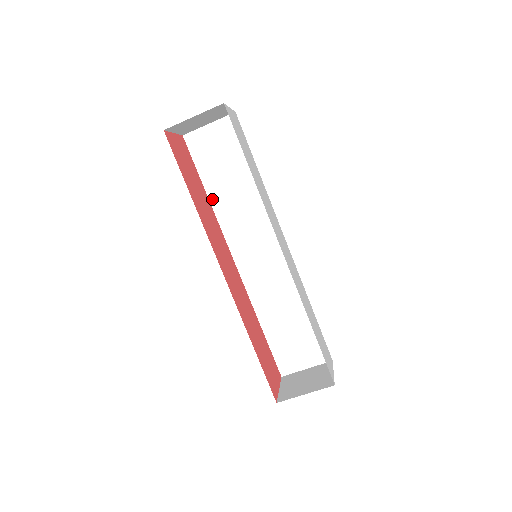
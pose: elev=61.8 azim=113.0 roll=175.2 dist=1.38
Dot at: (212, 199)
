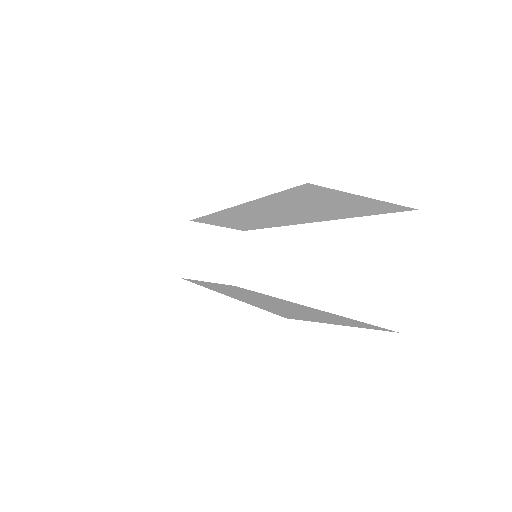
Dot at: (260, 201)
